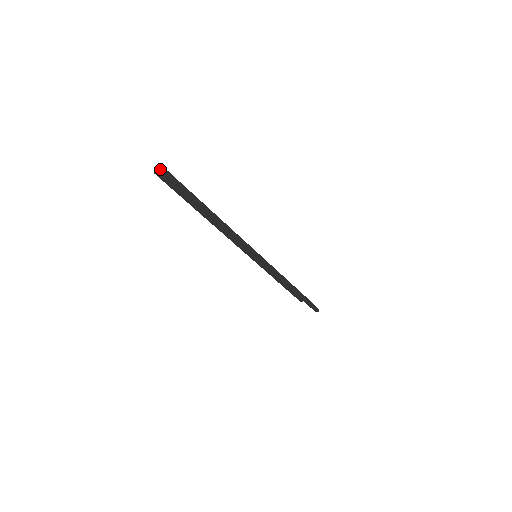
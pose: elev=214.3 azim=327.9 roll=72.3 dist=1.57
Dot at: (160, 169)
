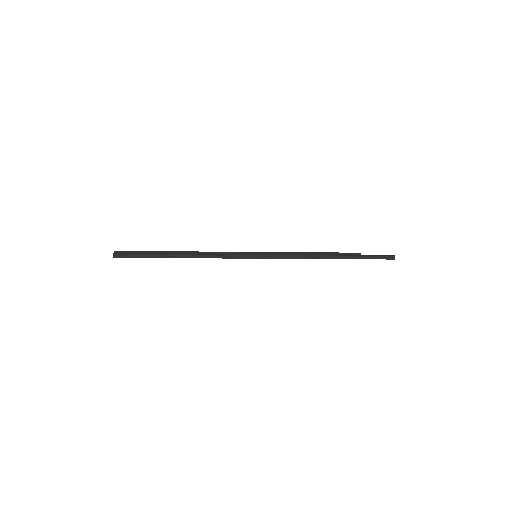
Dot at: (113, 257)
